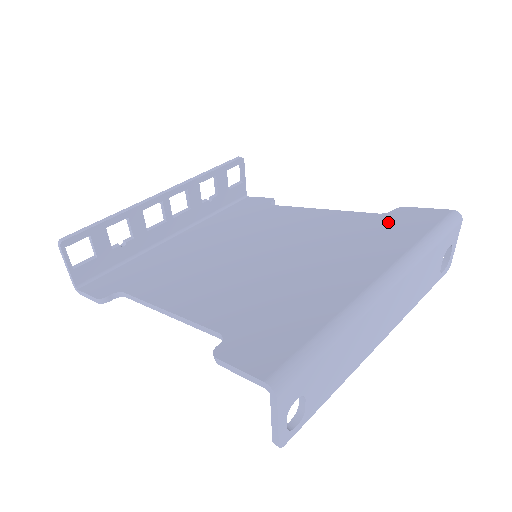
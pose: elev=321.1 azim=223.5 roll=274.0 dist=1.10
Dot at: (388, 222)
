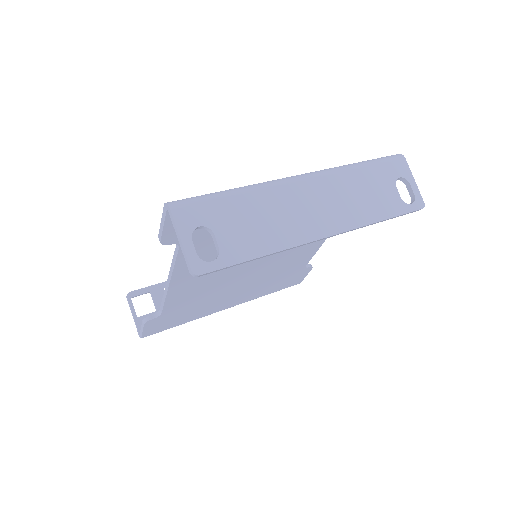
Dot at: occluded
